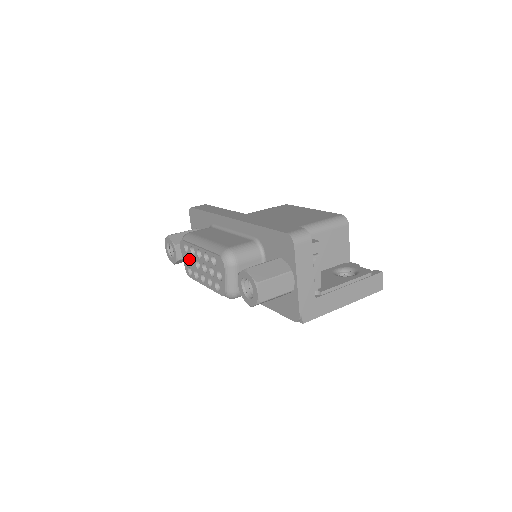
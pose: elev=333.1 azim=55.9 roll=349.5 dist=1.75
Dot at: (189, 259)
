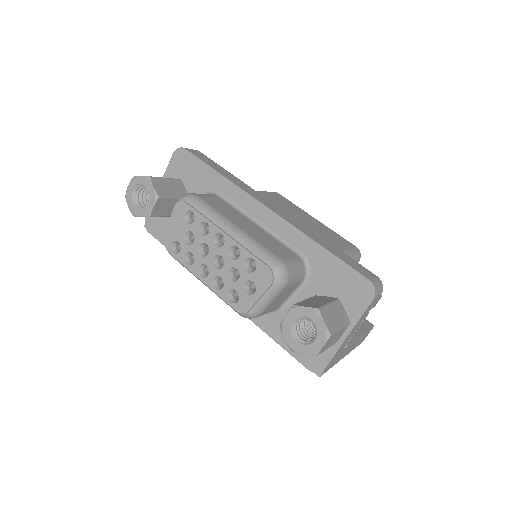
Dot at: (186, 232)
